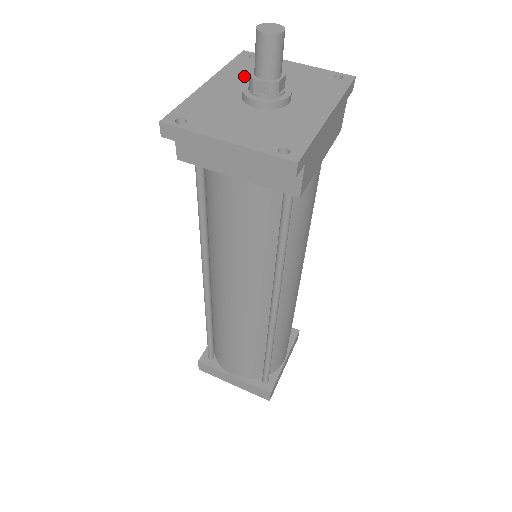
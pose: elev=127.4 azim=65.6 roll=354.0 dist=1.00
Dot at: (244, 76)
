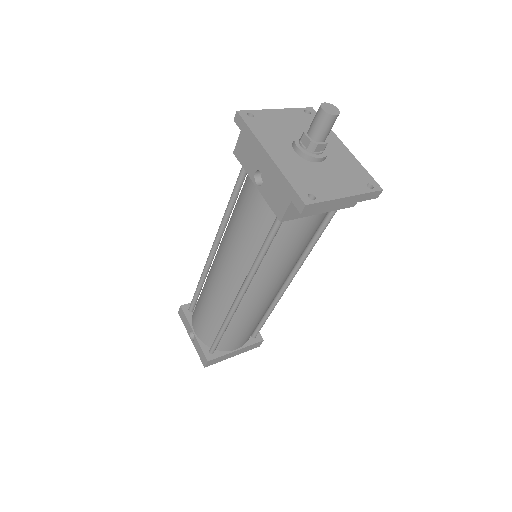
Dot at: (275, 138)
